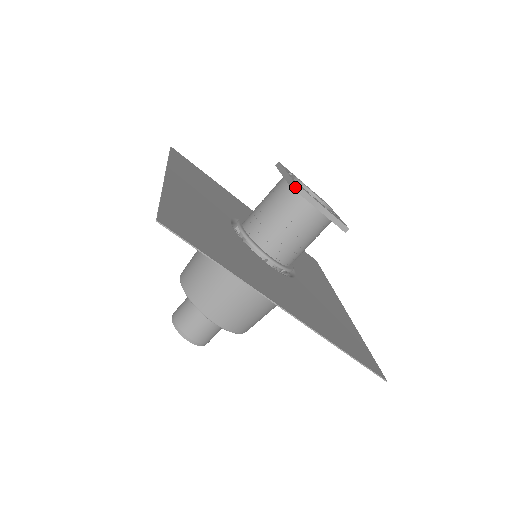
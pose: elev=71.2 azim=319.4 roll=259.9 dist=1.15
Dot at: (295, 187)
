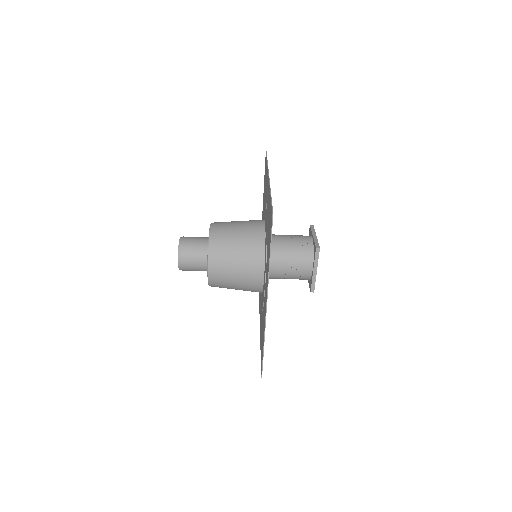
Dot at: (317, 251)
